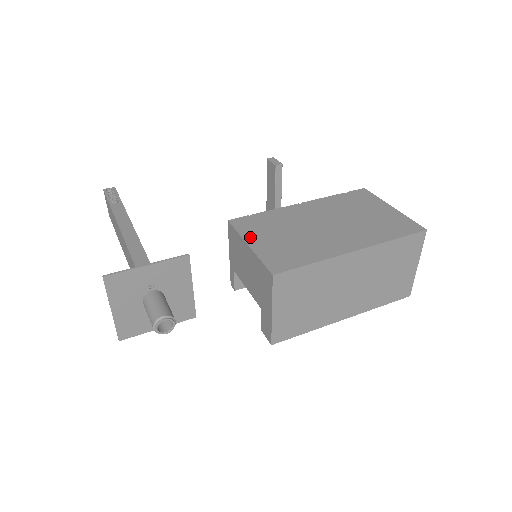
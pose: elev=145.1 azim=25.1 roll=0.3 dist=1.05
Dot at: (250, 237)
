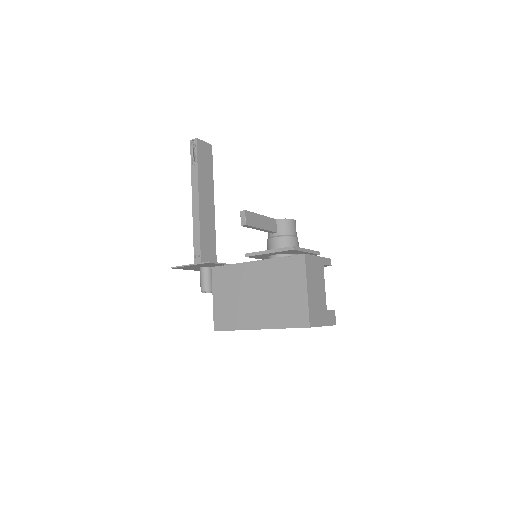
Dot at: (216, 291)
